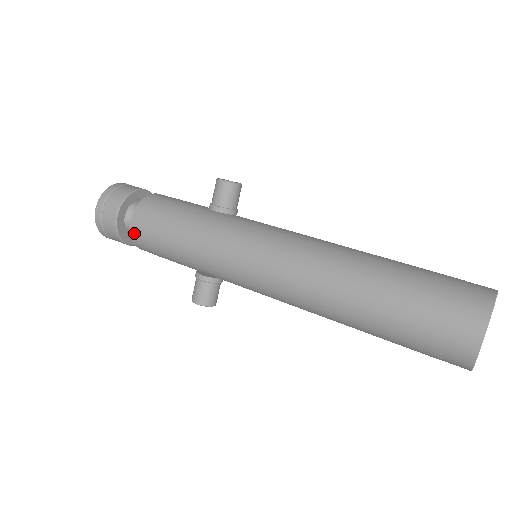
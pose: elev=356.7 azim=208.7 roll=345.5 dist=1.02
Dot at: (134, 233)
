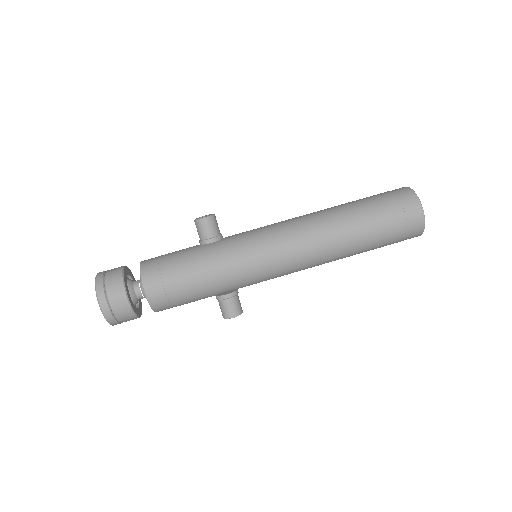
Dot at: (153, 300)
